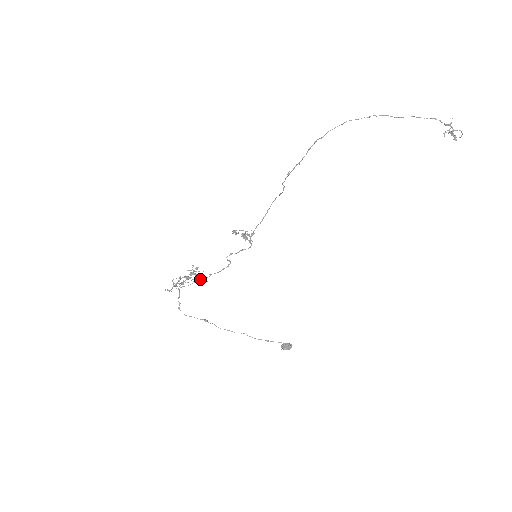
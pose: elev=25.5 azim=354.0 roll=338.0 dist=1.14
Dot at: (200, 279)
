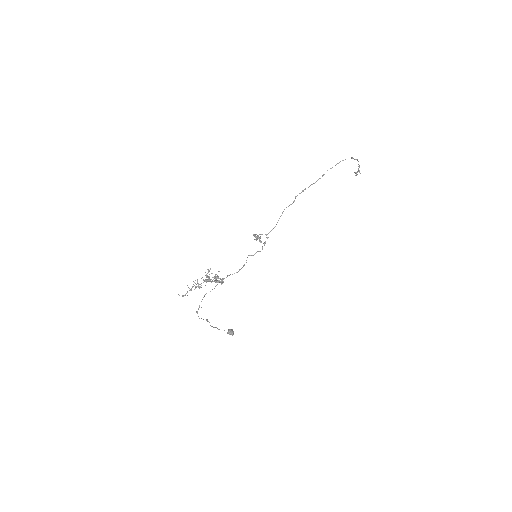
Dot at: (216, 281)
